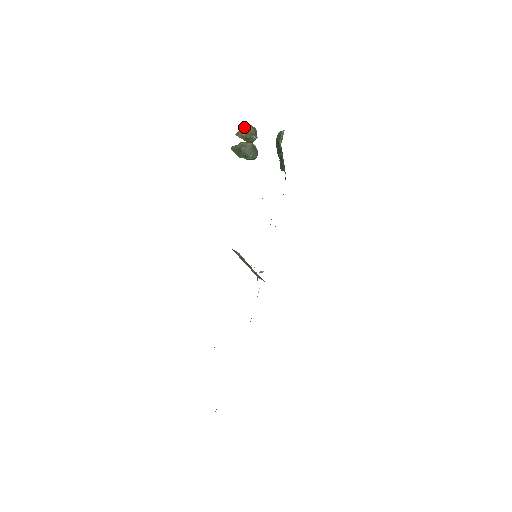
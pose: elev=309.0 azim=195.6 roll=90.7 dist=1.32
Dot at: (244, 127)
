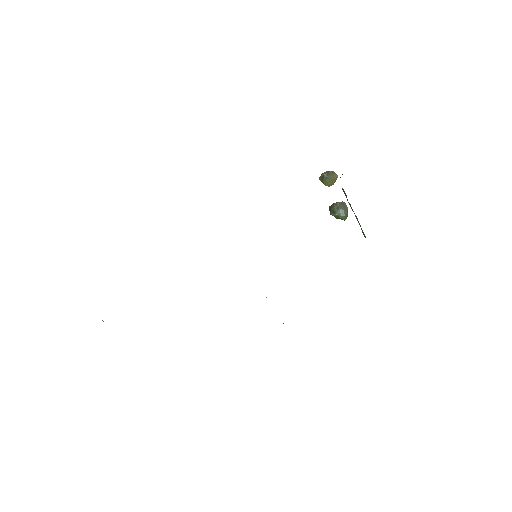
Dot at: (326, 171)
